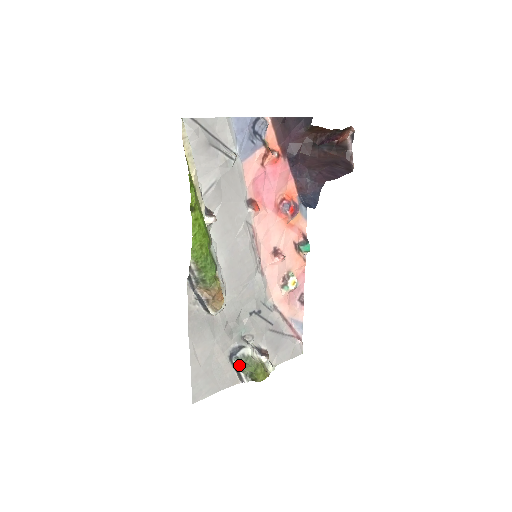
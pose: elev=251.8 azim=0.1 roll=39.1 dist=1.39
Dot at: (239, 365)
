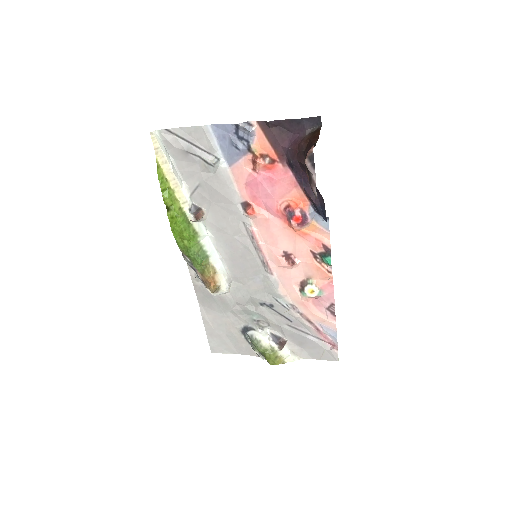
Dot at: (250, 342)
